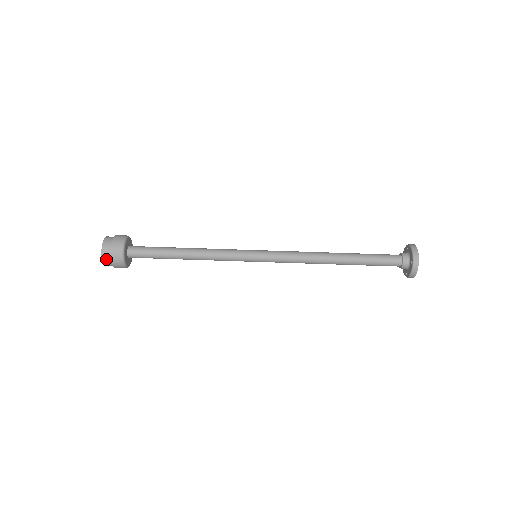
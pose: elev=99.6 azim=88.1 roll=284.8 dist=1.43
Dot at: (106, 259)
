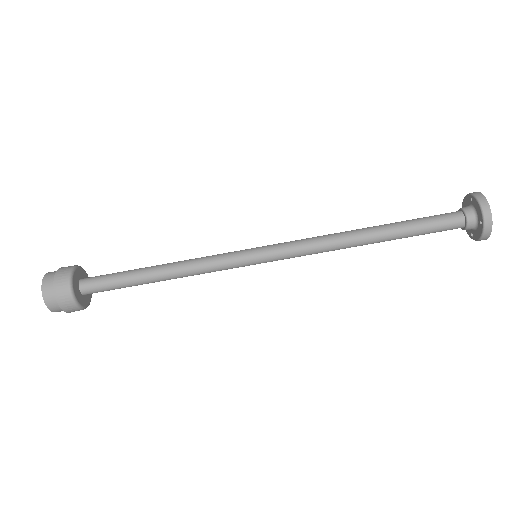
Dot at: (54, 308)
